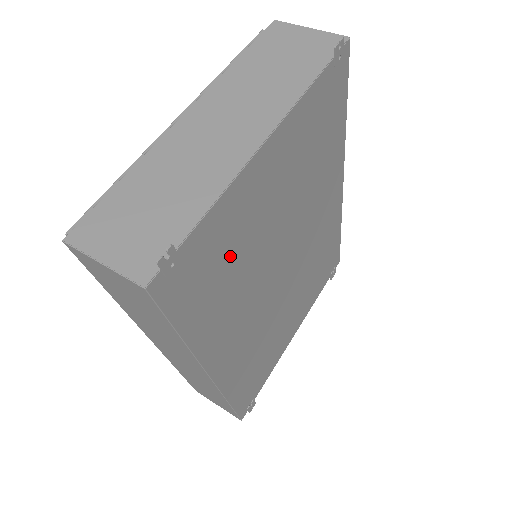
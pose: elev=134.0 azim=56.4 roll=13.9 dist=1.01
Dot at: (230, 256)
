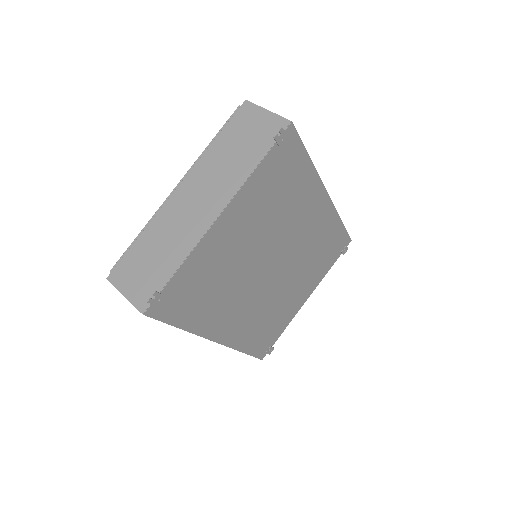
Dot at: (209, 280)
